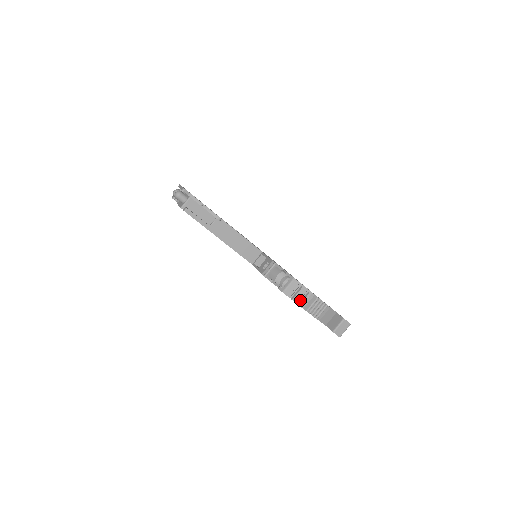
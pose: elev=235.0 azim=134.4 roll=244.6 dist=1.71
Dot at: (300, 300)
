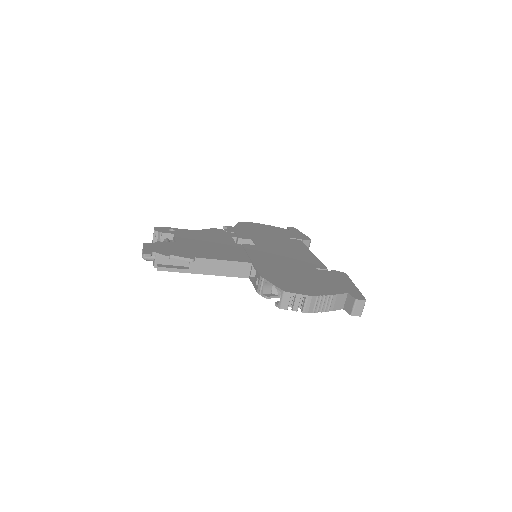
Dot at: (302, 305)
